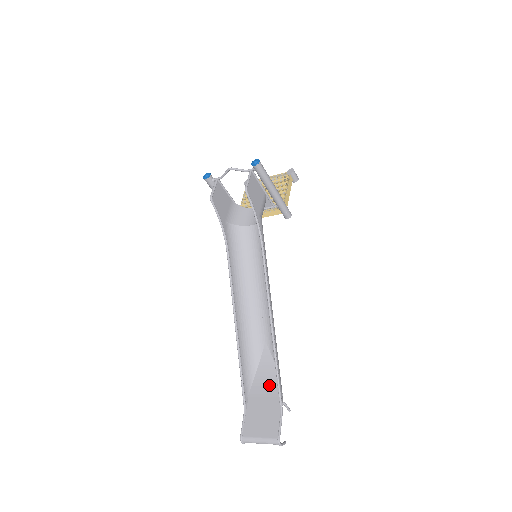
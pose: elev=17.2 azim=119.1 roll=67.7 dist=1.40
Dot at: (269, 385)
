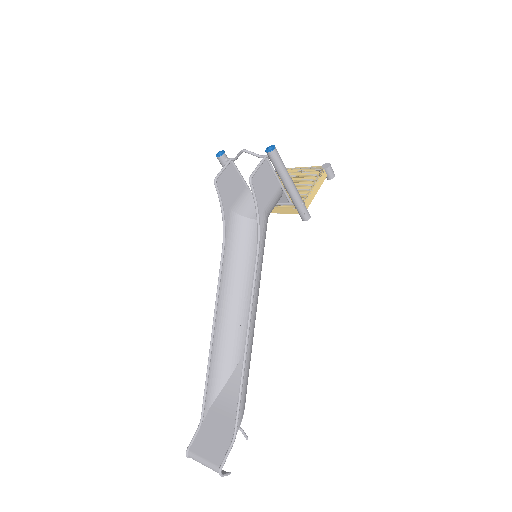
Dot at: (233, 403)
